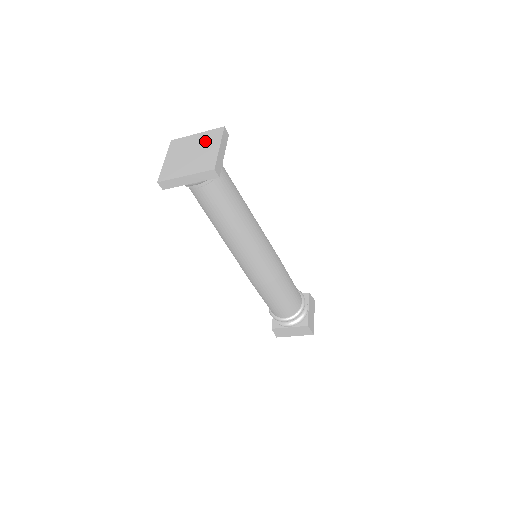
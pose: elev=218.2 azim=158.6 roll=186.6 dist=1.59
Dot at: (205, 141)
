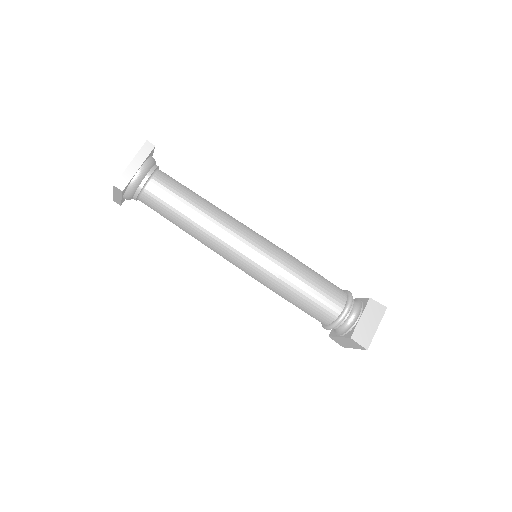
Dot at: occluded
